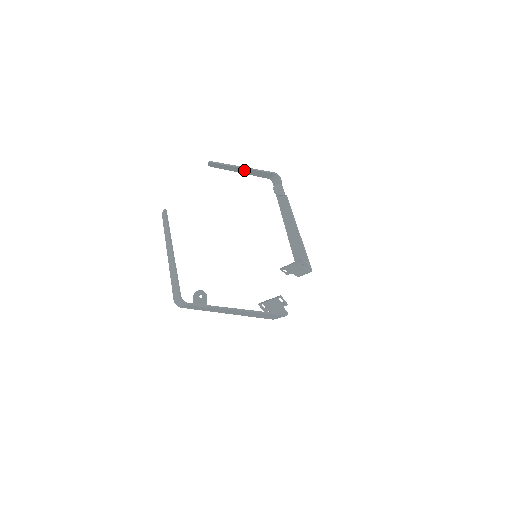
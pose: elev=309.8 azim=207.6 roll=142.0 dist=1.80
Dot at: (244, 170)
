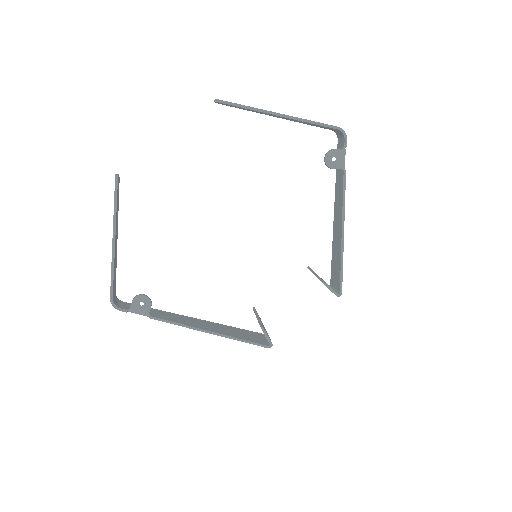
Dot at: (281, 116)
